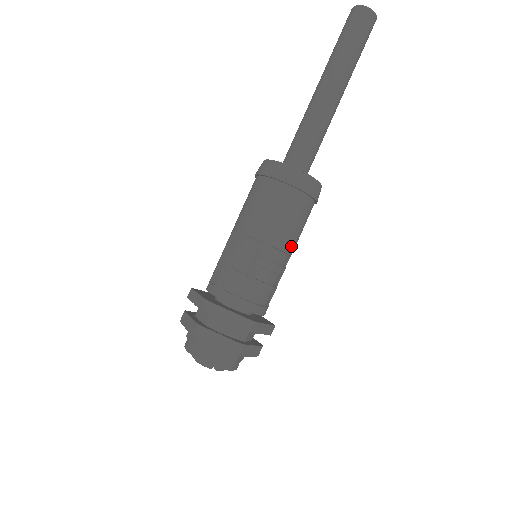
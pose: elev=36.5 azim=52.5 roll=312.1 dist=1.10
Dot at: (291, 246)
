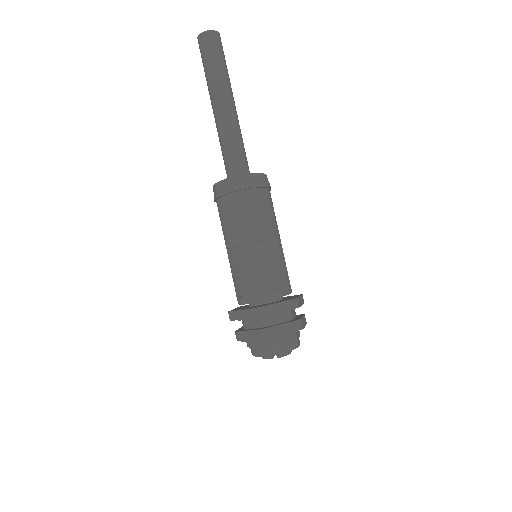
Dot at: (259, 233)
